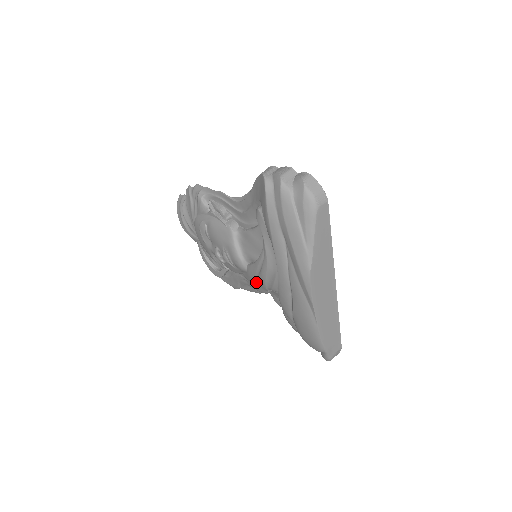
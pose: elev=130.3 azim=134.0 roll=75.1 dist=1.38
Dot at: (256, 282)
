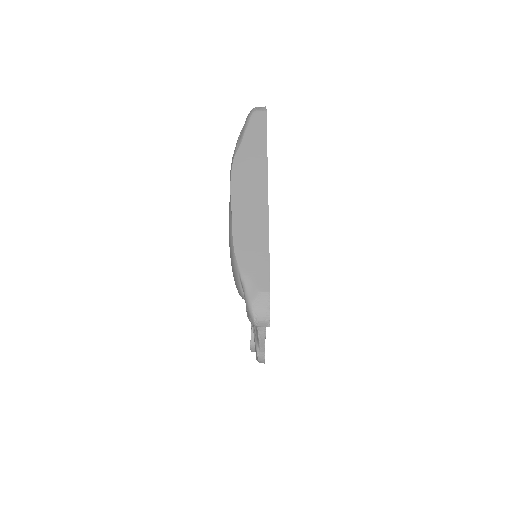
Dot at: occluded
